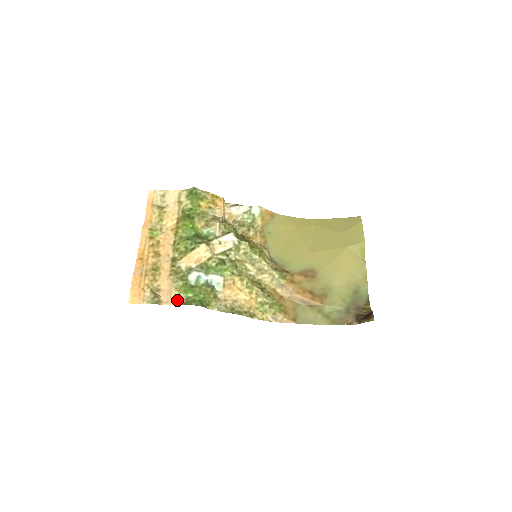
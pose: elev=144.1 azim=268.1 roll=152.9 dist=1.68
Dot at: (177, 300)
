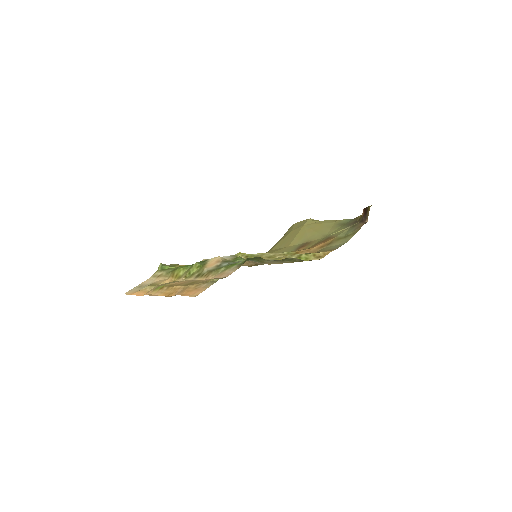
Dot at: (234, 269)
